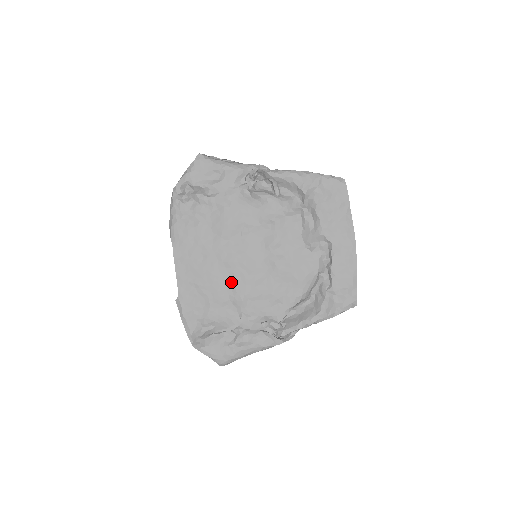
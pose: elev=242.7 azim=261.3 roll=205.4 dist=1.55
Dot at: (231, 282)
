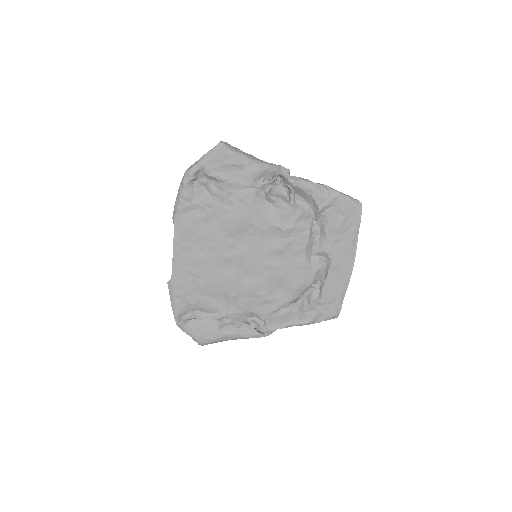
Dot at: (227, 277)
